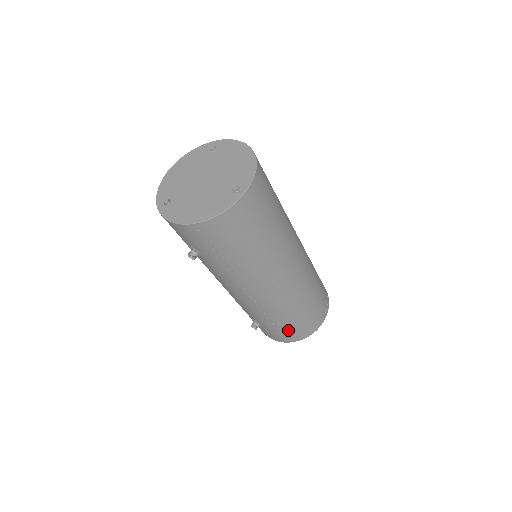
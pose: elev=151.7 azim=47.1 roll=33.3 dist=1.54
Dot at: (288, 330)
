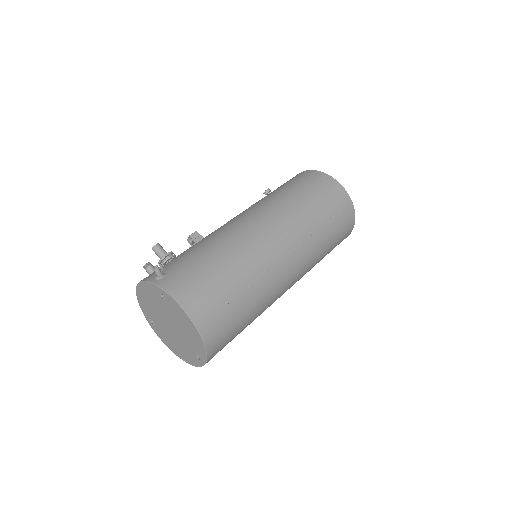
Dot at: occluded
